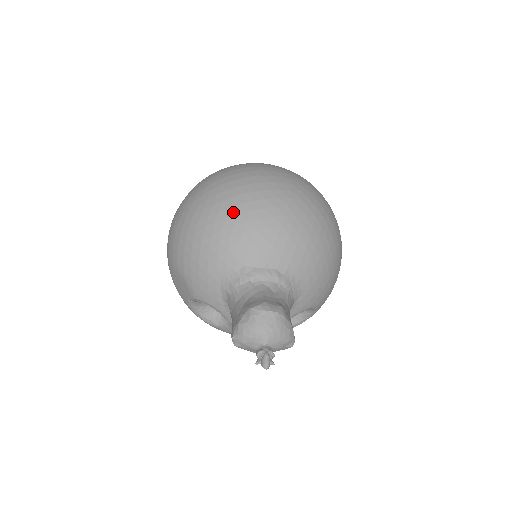
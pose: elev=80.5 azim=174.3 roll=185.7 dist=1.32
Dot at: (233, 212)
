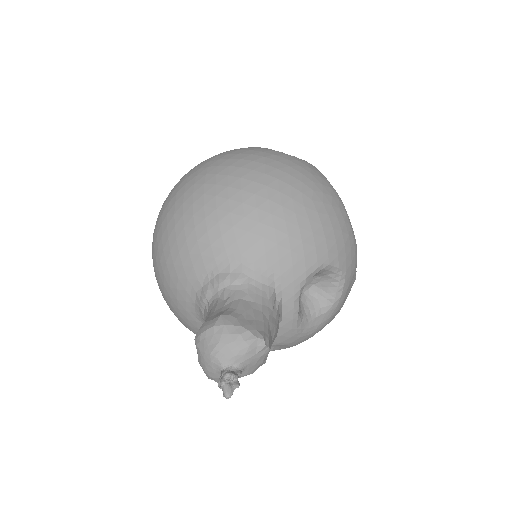
Dot at: (160, 251)
